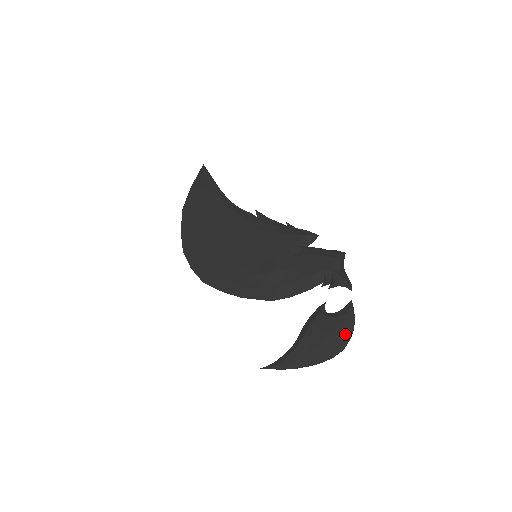
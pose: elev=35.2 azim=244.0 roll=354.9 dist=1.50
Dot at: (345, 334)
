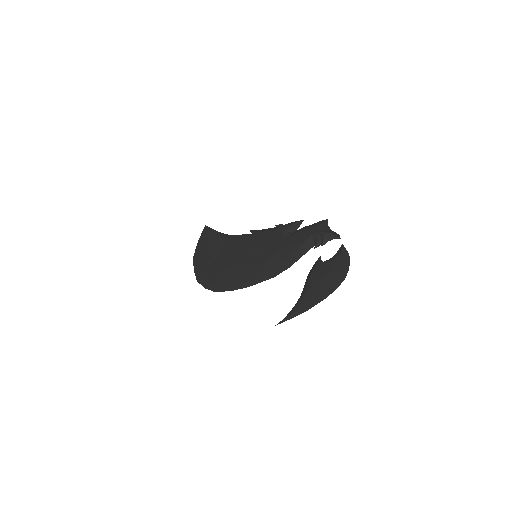
Dot at: (343, 267)
